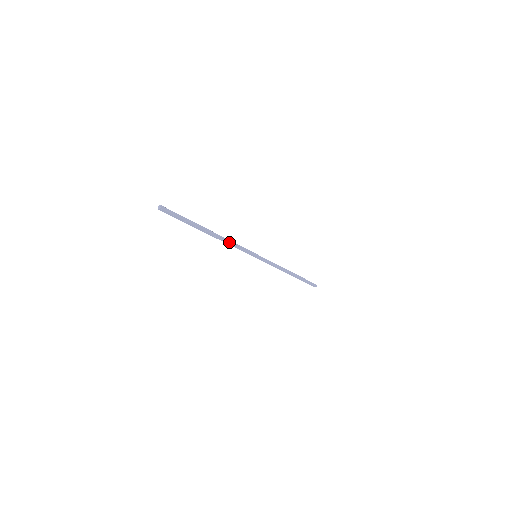
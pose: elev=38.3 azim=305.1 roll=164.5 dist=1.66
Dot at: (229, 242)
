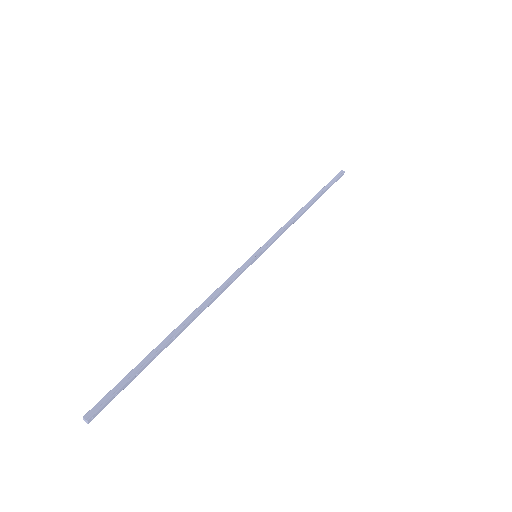
Dot at: (212, 299)
